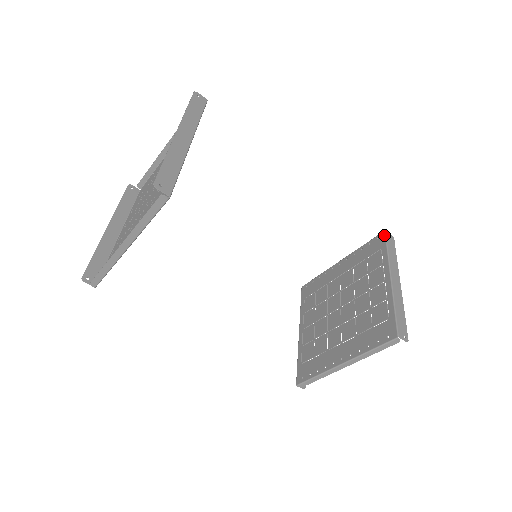
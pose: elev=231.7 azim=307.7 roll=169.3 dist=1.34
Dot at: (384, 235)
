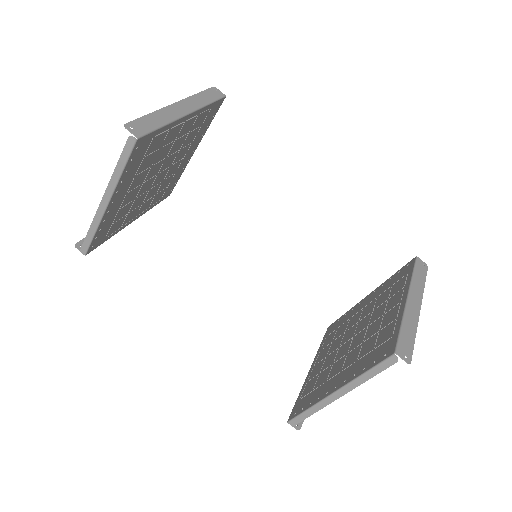
Dot at: (414, 260)
